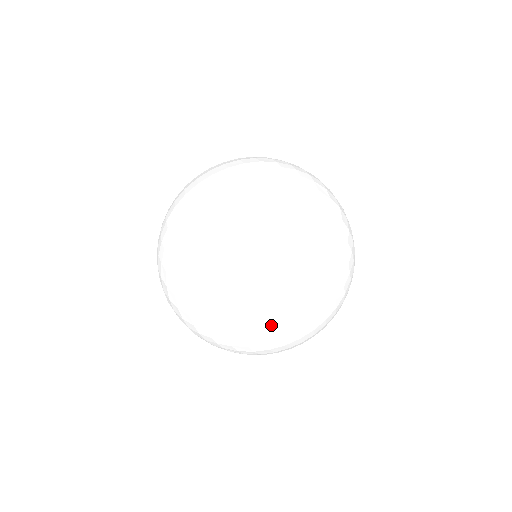
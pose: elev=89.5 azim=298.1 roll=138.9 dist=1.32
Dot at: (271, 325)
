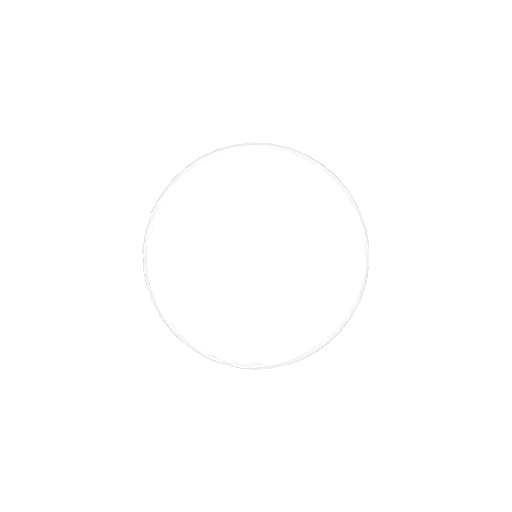
Dot at: (225, 298)
